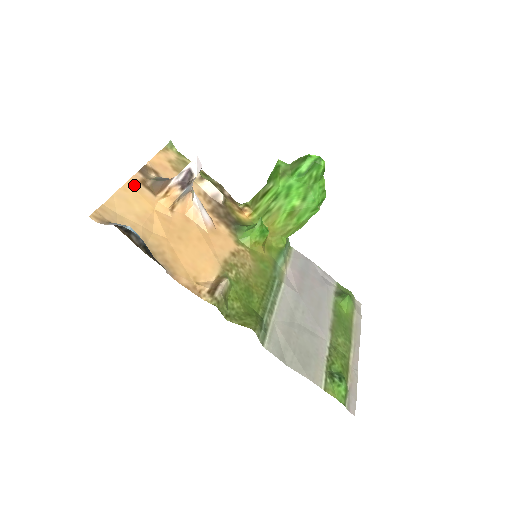
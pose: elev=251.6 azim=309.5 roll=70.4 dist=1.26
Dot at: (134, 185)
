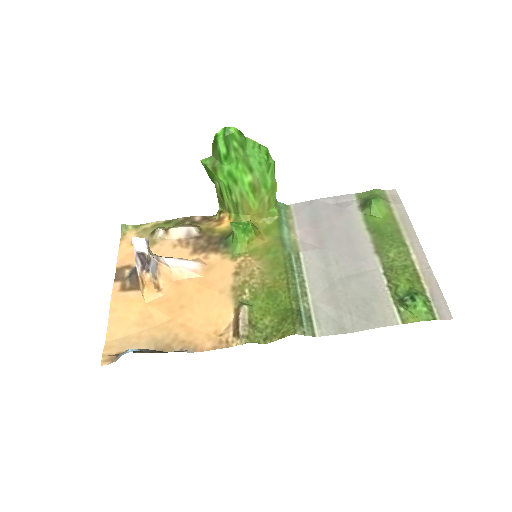
Dot at: (118, 299)
